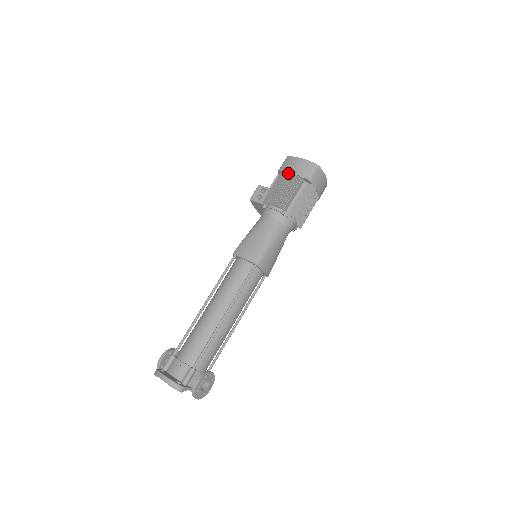
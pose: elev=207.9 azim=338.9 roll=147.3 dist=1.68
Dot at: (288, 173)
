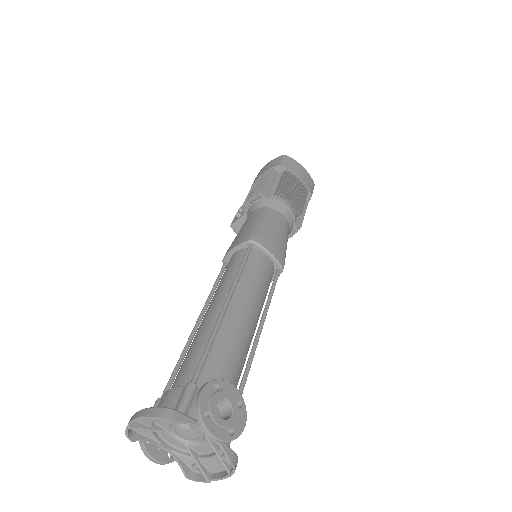
Dot at: occluded
